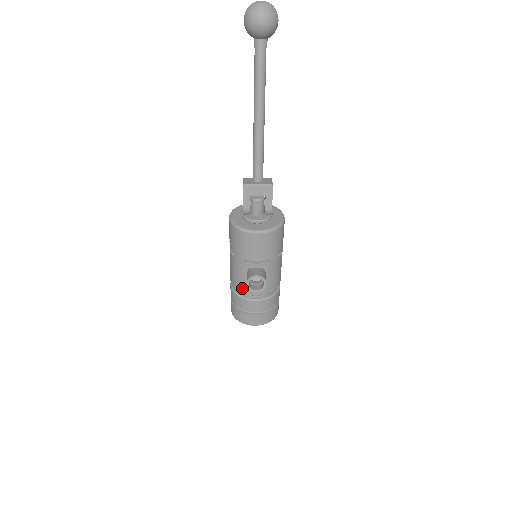
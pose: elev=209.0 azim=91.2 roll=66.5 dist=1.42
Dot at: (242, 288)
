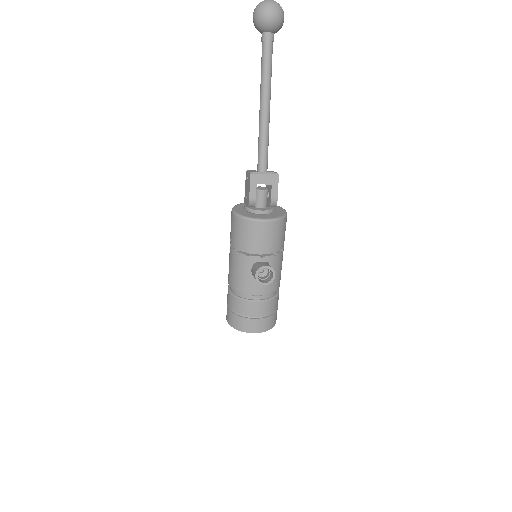
Dot at: (245, 288)
